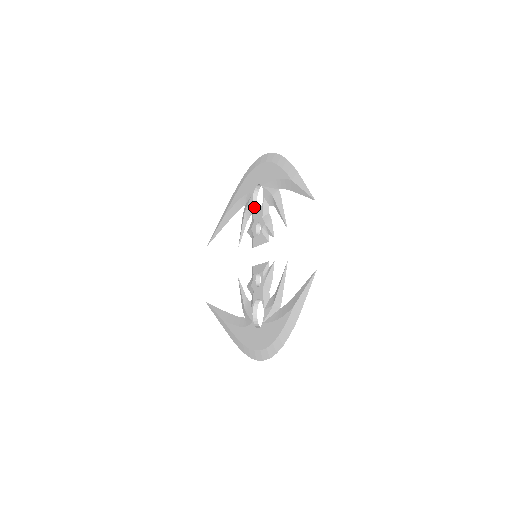
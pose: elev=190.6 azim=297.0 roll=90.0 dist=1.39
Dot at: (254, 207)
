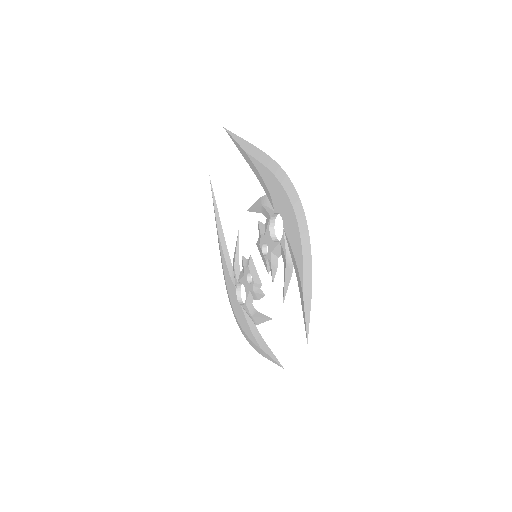
Dot at: (271, 223)
